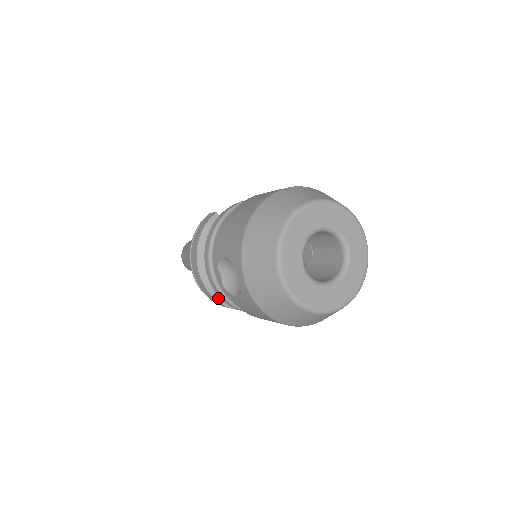
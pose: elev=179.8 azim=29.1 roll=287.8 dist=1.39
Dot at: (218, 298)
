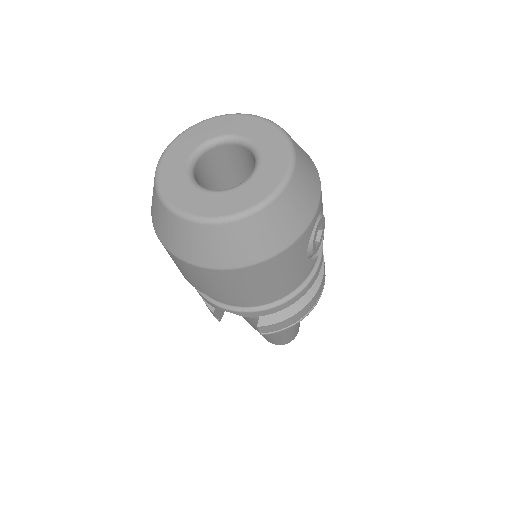
Dot at: occluded
